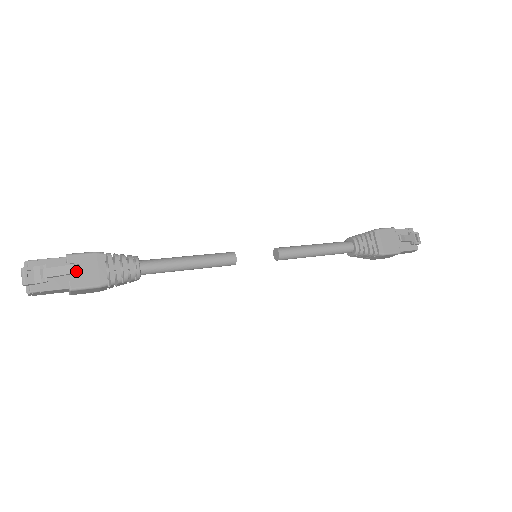
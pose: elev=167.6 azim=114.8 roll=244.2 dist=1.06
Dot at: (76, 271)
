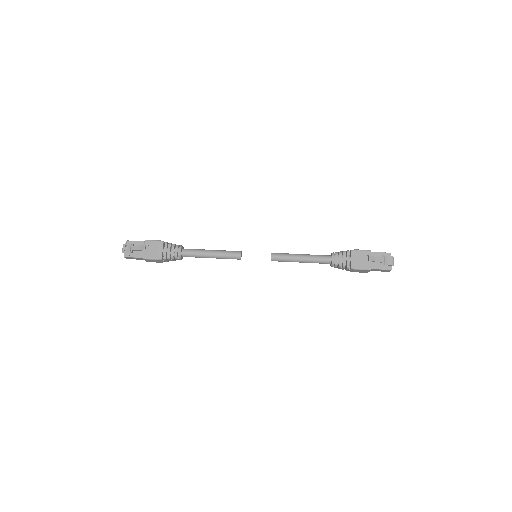
Dot at: (148, 249)
